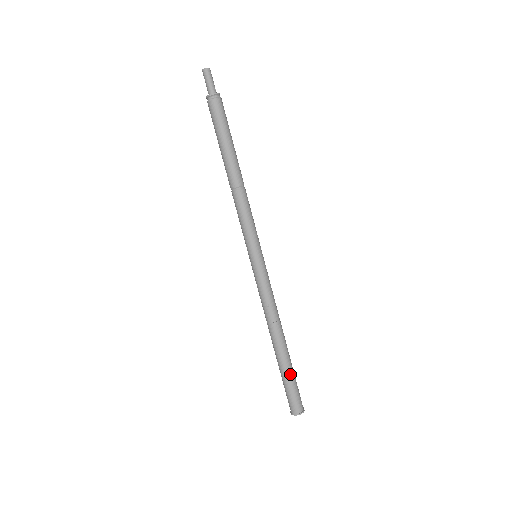
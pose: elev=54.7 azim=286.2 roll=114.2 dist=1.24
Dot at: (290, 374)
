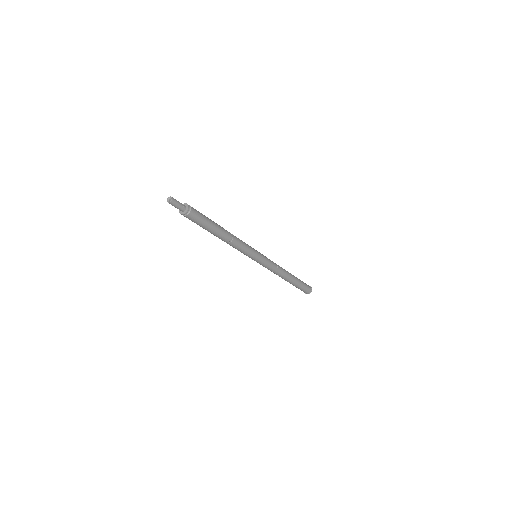
Dot at: (298, 286)
